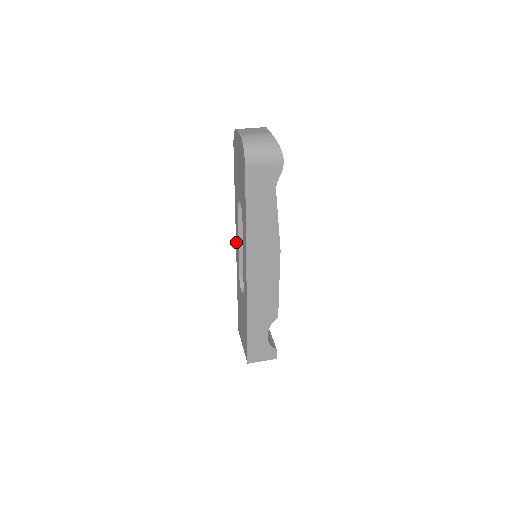
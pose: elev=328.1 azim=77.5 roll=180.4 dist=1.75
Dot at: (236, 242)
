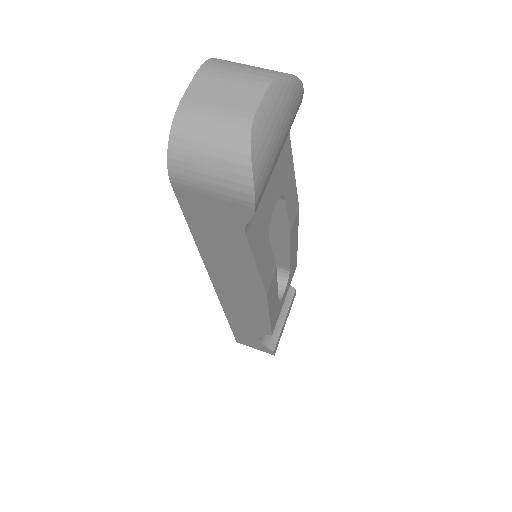
Dot at: occluded
